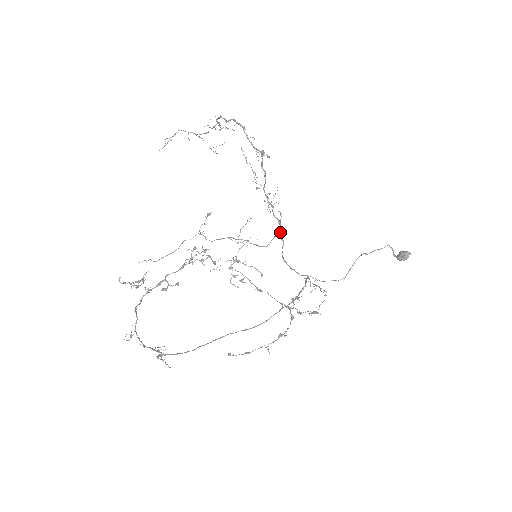
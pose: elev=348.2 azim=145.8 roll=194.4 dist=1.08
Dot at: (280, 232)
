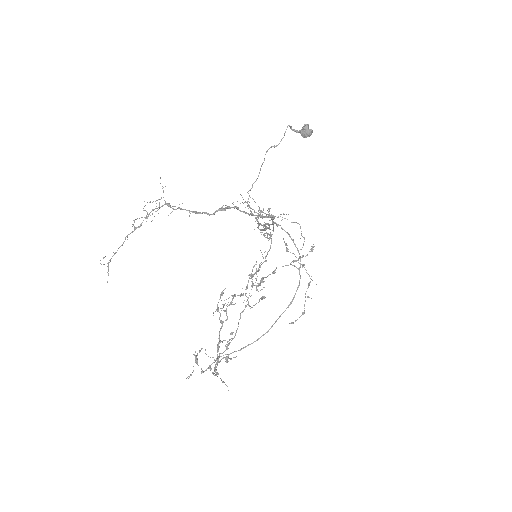
Dot at: (270, 229)
